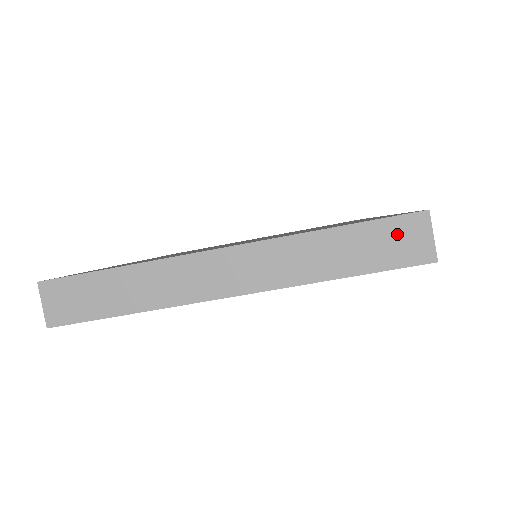
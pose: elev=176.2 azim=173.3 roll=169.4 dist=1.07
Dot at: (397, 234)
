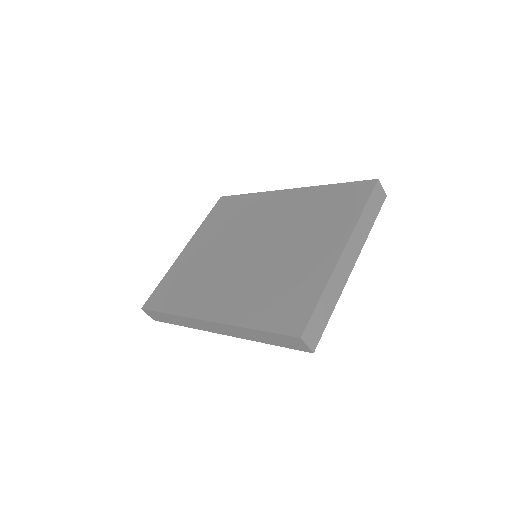
Dot at: (376, 195)
